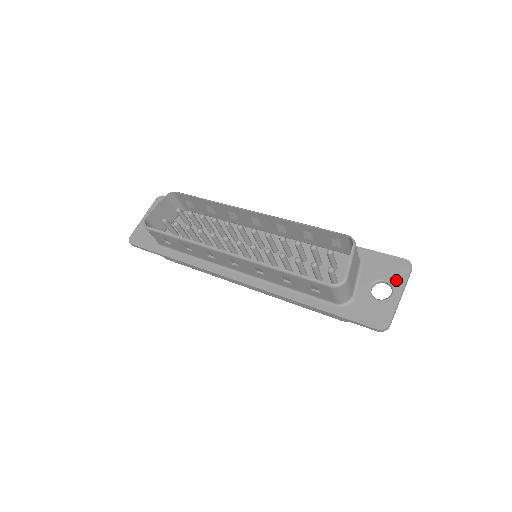
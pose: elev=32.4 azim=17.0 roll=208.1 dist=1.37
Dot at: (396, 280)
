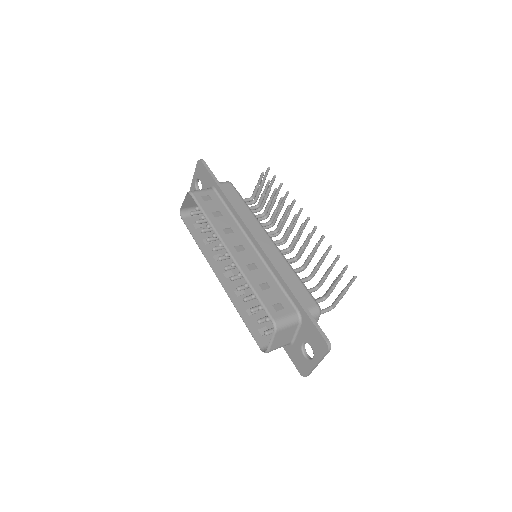
Dot at: (316, 352)
